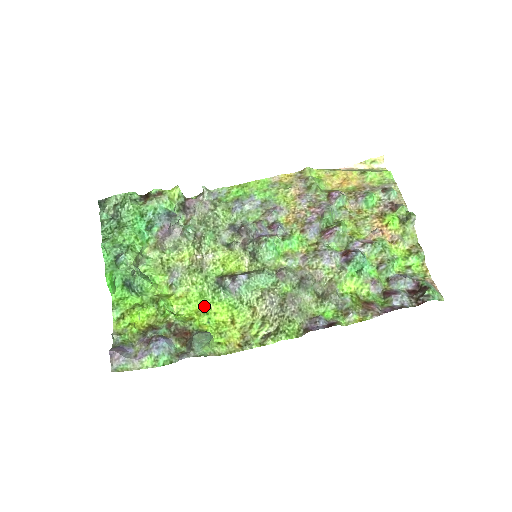
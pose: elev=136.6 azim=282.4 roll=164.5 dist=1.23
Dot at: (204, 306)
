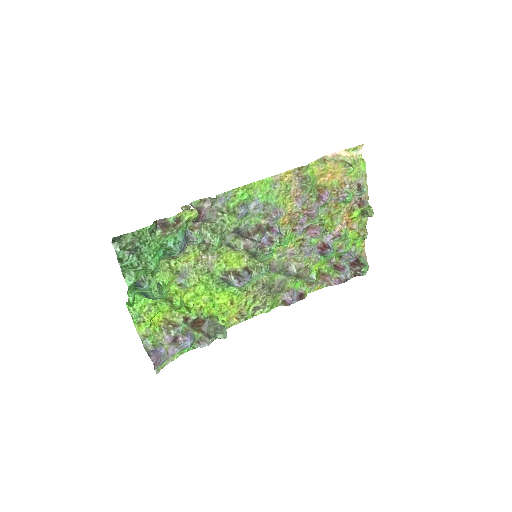
Dot at: (209, 295)
